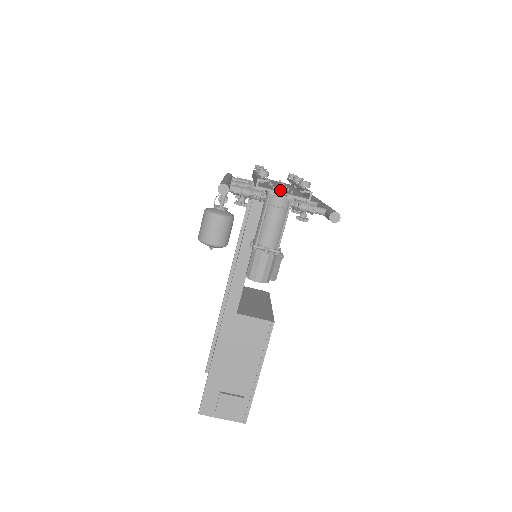
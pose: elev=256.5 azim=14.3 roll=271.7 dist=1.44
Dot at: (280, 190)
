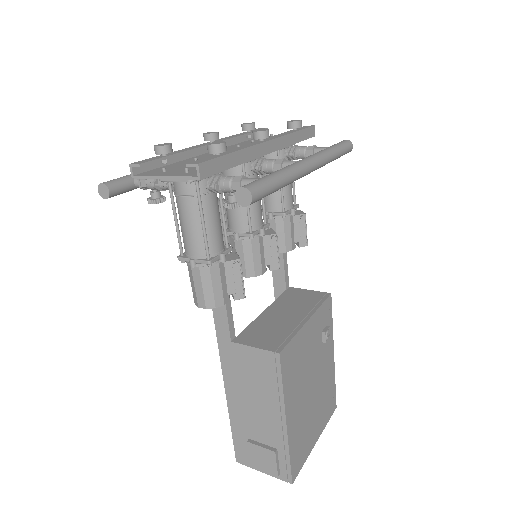
Dot at: (181, 169)
